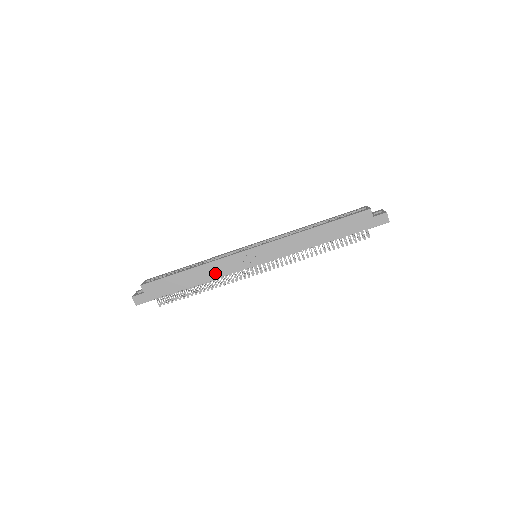
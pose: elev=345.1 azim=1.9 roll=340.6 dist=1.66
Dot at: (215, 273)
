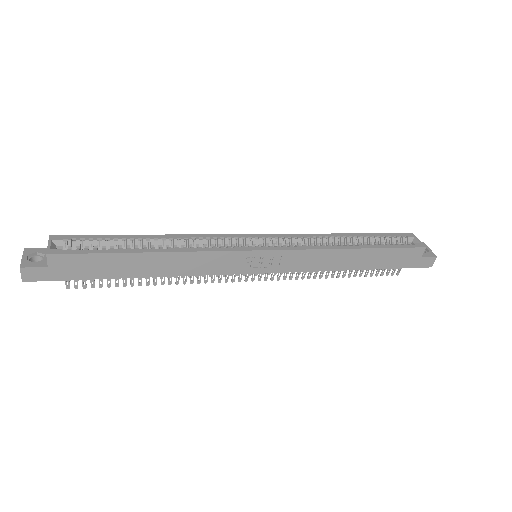
Dot at: (190, 268)
